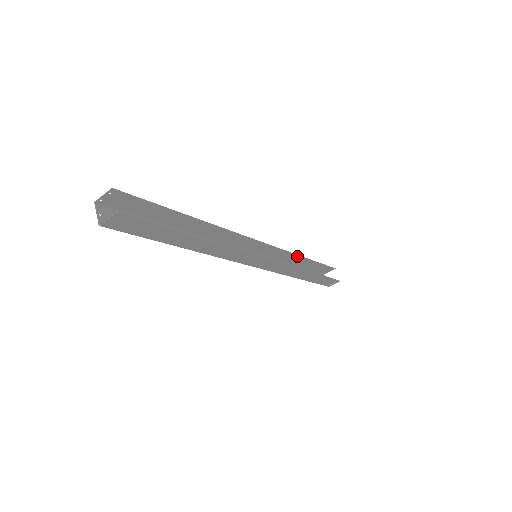
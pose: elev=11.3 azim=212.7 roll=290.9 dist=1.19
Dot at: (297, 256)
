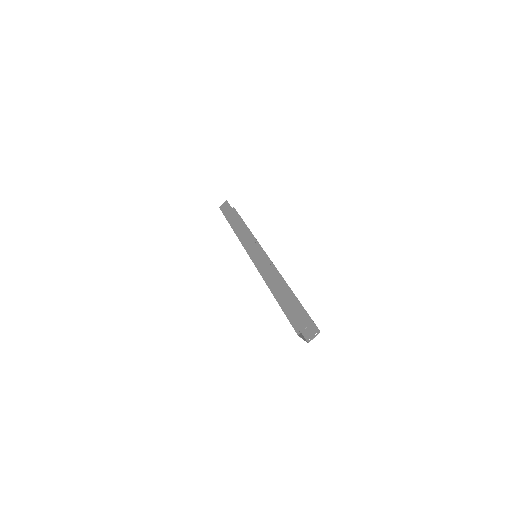
Dot at: (241, 225)
